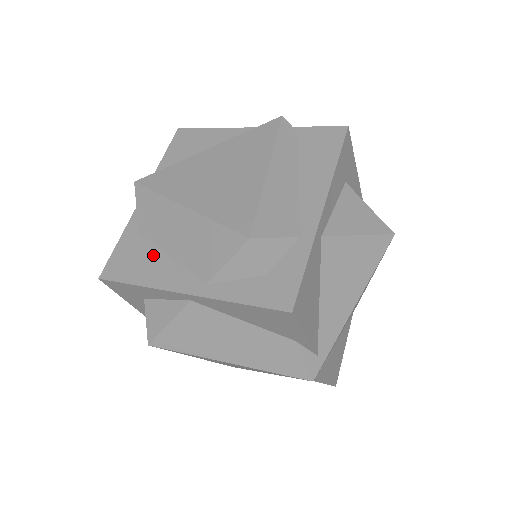
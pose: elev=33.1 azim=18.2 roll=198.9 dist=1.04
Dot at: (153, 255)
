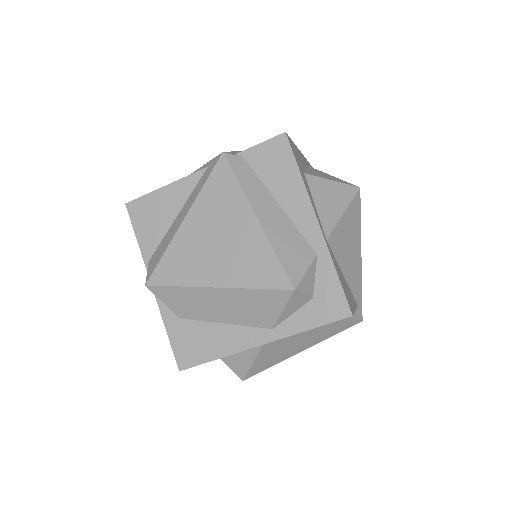
Dot at: (209, 330)
